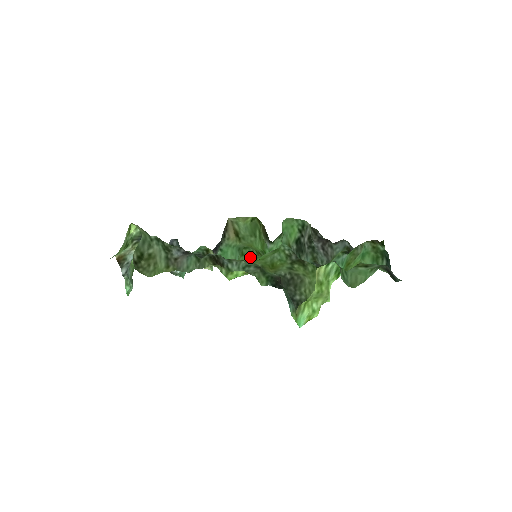
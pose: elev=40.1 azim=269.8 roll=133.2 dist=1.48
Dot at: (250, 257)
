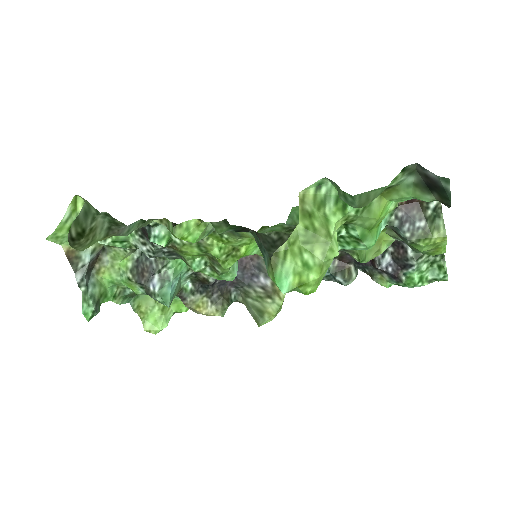
Dot at: occluded
